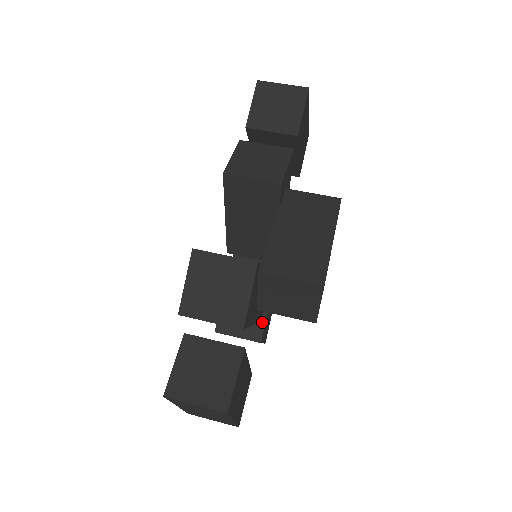
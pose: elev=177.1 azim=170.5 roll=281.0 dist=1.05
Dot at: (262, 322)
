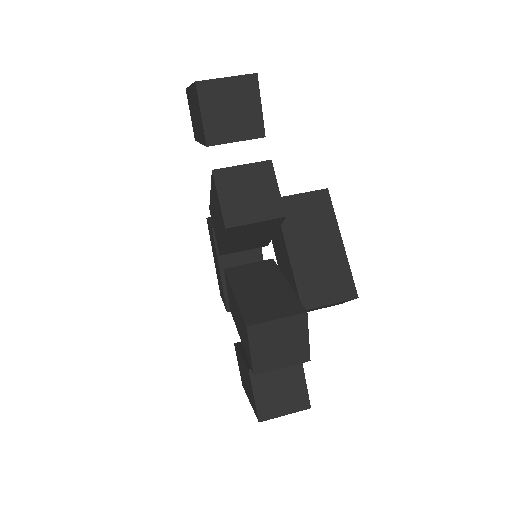
Dot at: occluded
